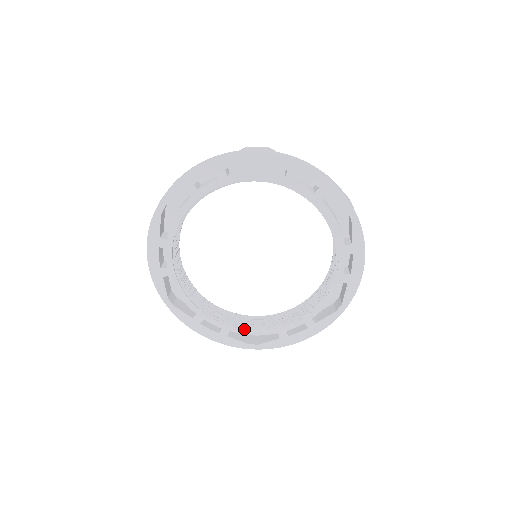
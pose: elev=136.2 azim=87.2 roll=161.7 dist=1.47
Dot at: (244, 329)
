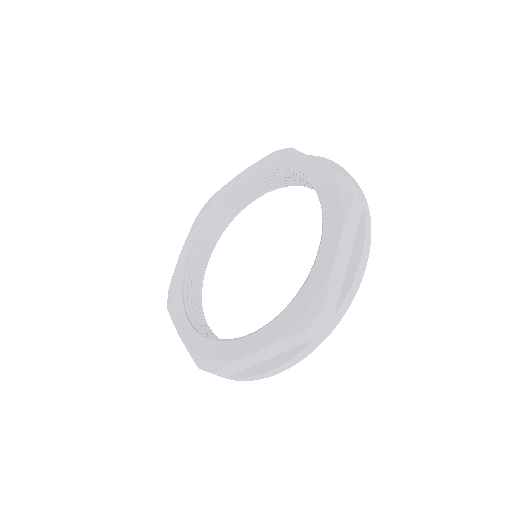
Dot at: occluded
